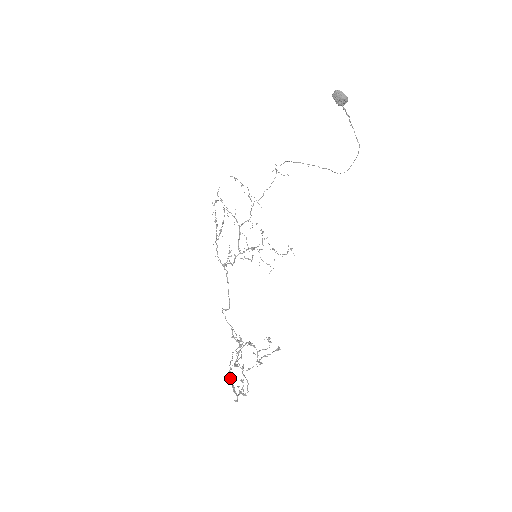
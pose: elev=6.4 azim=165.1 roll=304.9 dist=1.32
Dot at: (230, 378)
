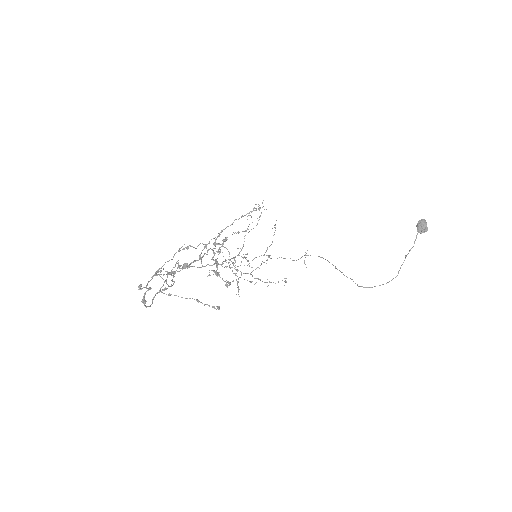
Dot at: occluded
